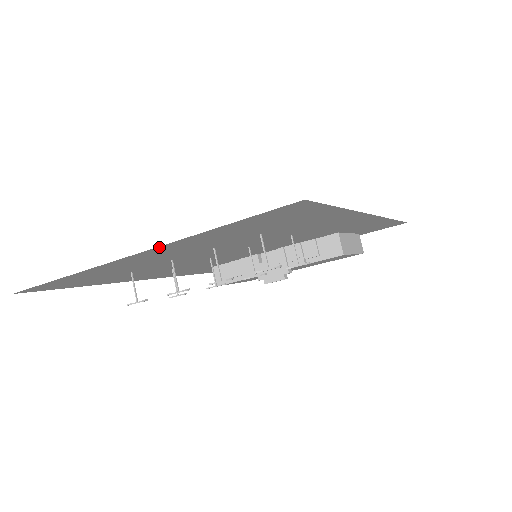
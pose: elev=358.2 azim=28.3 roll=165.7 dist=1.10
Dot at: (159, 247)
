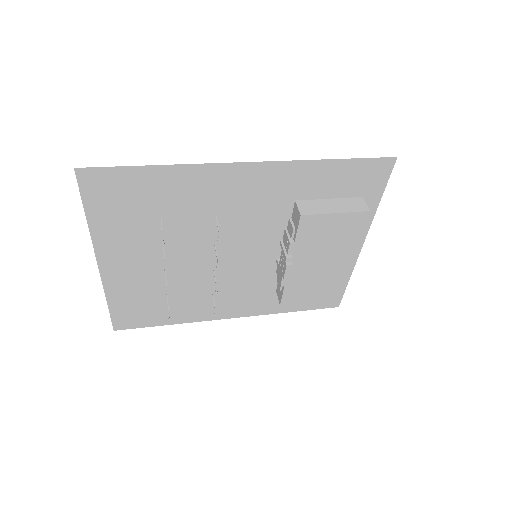
Dot at: (97, 249)
